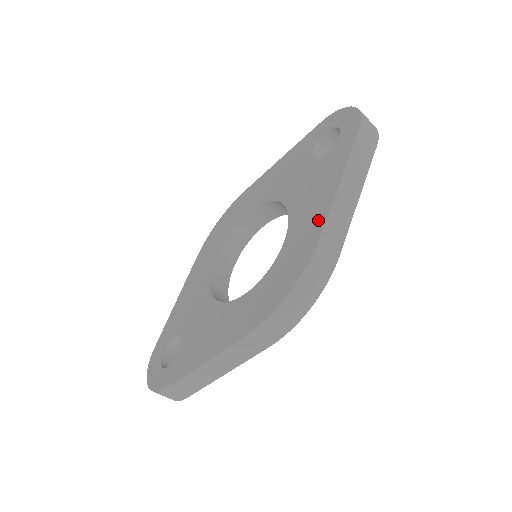
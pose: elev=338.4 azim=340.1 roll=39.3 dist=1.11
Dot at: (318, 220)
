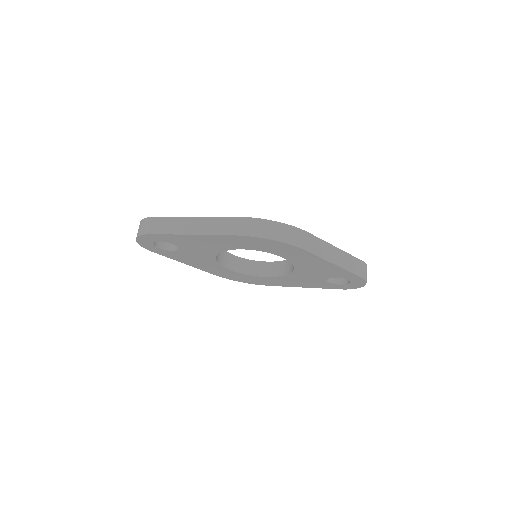
Dot at: occluded
